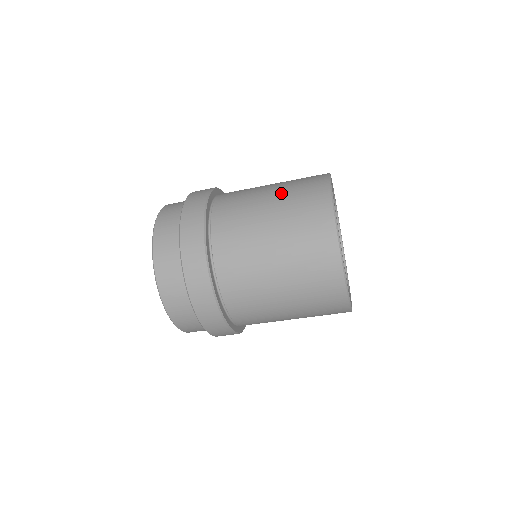
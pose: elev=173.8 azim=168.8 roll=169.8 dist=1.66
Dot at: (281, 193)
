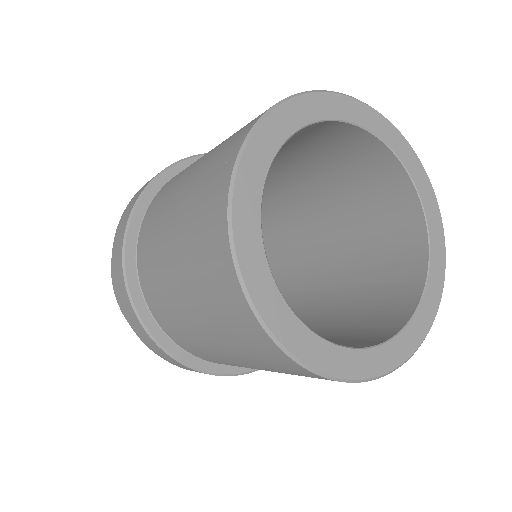
Dot at: (181, 254)
